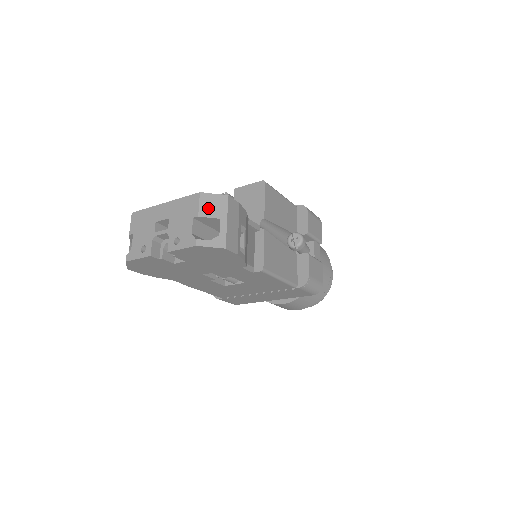
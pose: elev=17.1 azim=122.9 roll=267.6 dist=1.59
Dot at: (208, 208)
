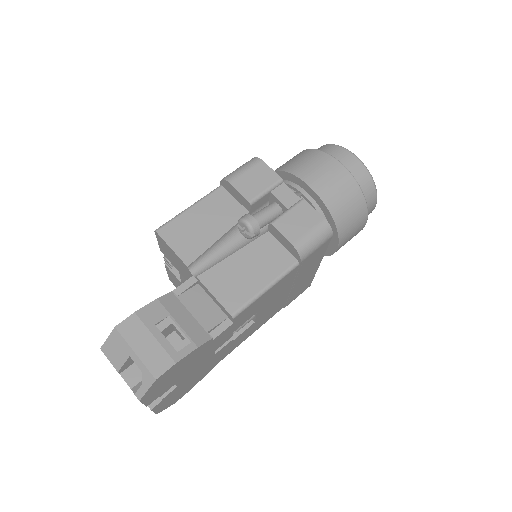
Dot at: (116, 357)
